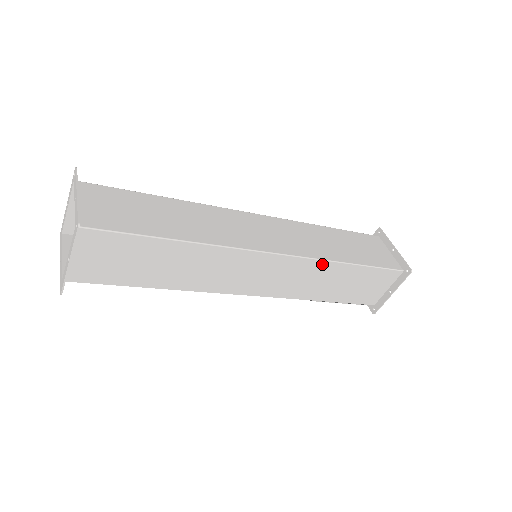
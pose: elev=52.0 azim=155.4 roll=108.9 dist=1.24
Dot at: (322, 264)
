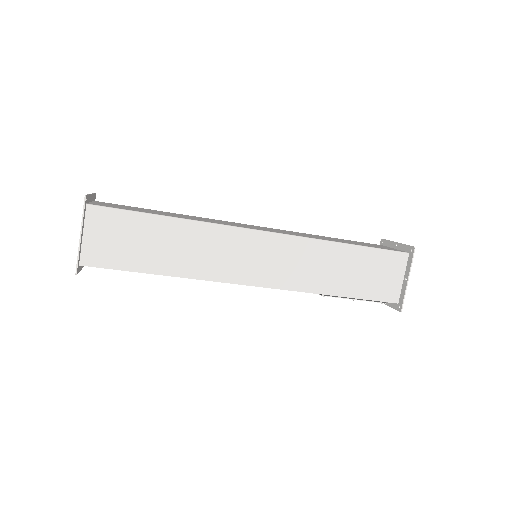
Dot at: (315, 244)
